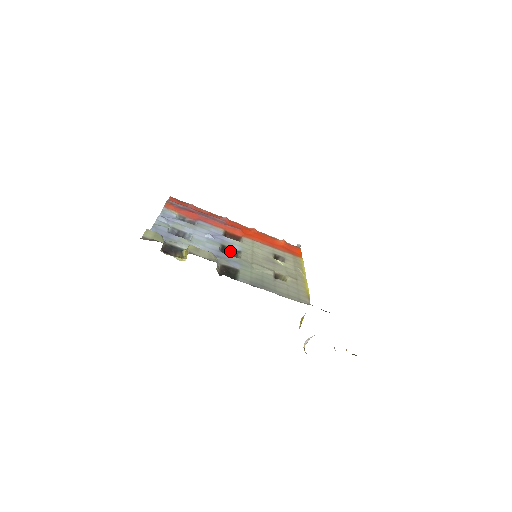
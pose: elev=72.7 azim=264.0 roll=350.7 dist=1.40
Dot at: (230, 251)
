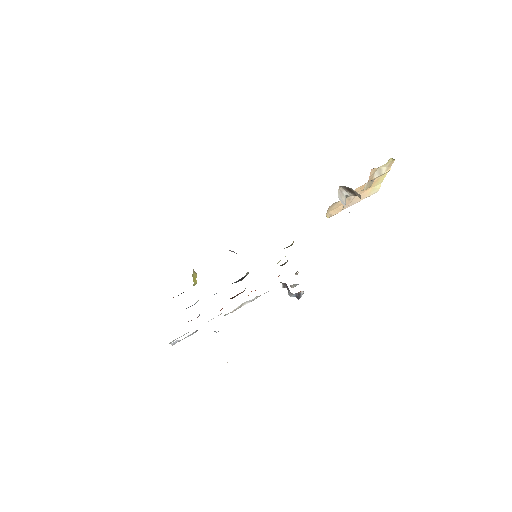
Dot at: (238, 281)
